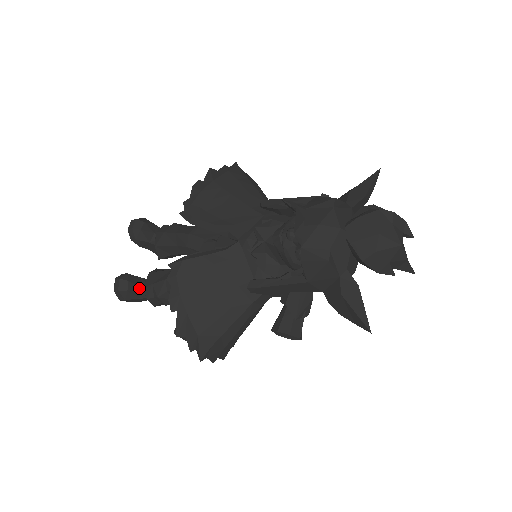
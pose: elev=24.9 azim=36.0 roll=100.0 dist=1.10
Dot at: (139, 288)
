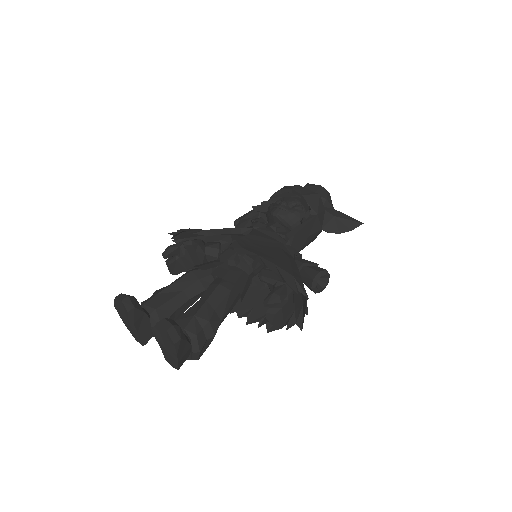
Dot at: occluded
